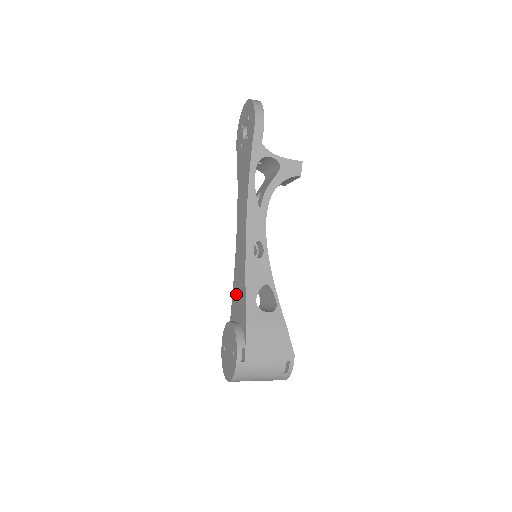
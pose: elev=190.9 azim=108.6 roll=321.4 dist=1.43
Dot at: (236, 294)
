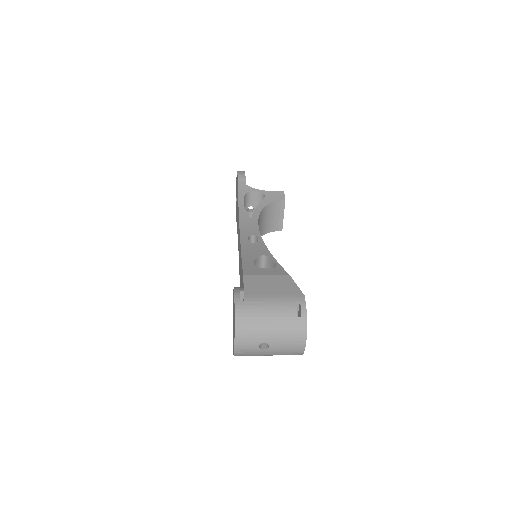
Dot at: (240, 286)
